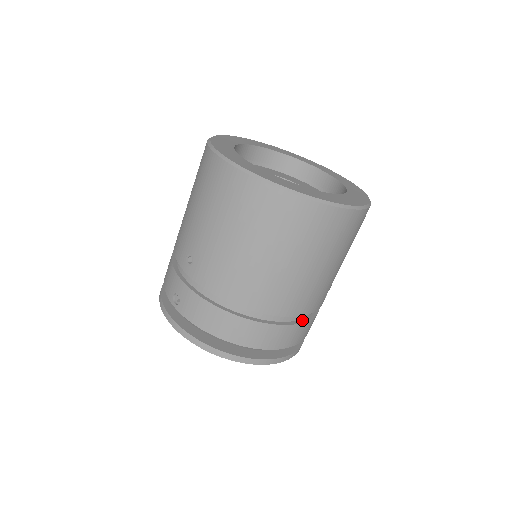
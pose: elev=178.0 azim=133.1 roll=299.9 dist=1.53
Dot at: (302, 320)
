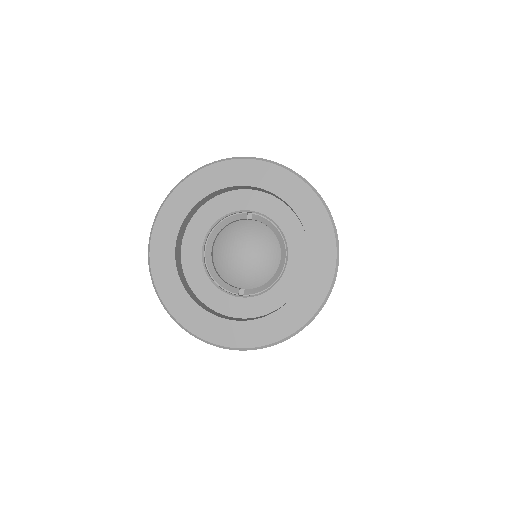
Dot at: occluded
